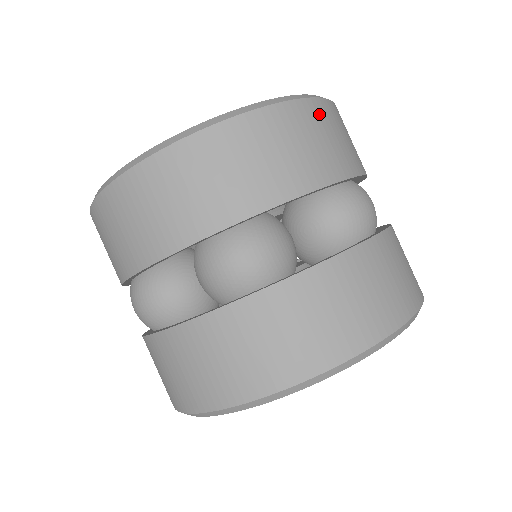
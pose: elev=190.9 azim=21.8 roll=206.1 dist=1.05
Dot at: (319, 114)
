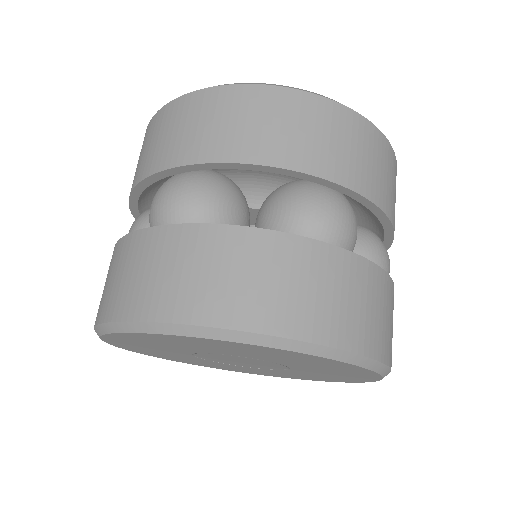
Dot at: occluded
